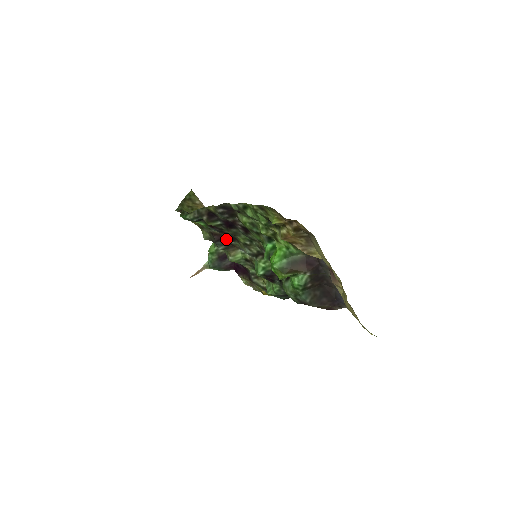
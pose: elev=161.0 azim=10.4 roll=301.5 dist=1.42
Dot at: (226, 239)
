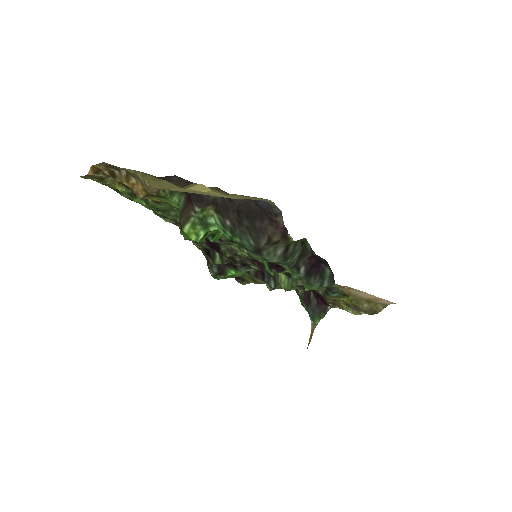
Dot at: (261, 270)
